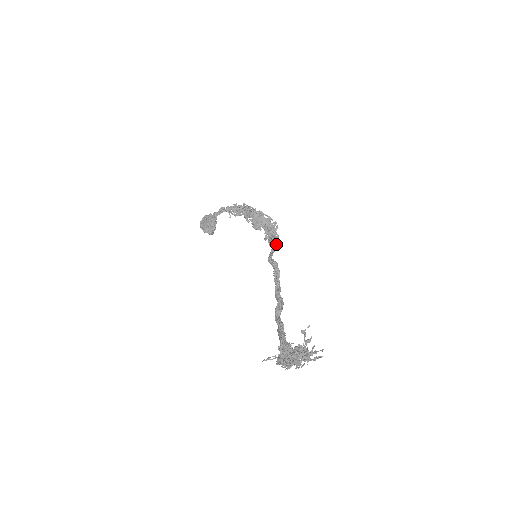
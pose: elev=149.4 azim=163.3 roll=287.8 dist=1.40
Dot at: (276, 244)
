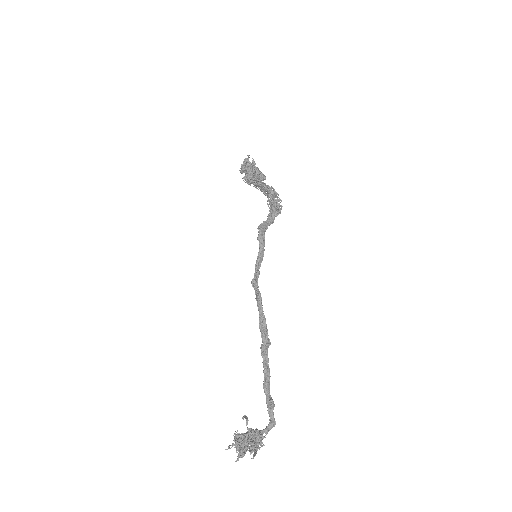
Dot at: (261, 240)
